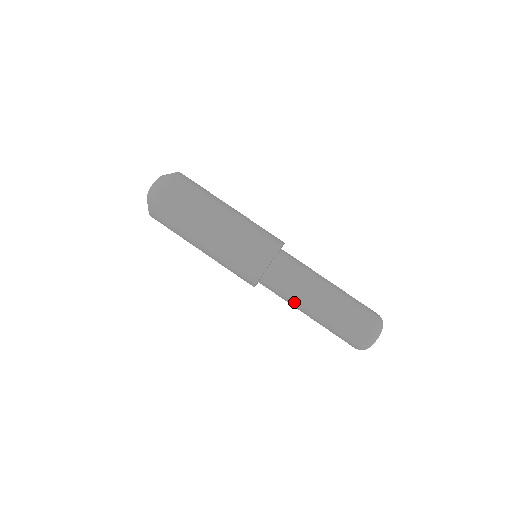
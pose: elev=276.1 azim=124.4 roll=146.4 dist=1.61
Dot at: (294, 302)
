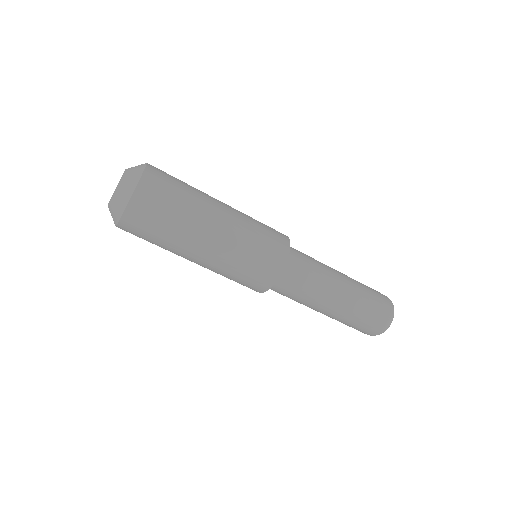
Dot at: occluded
